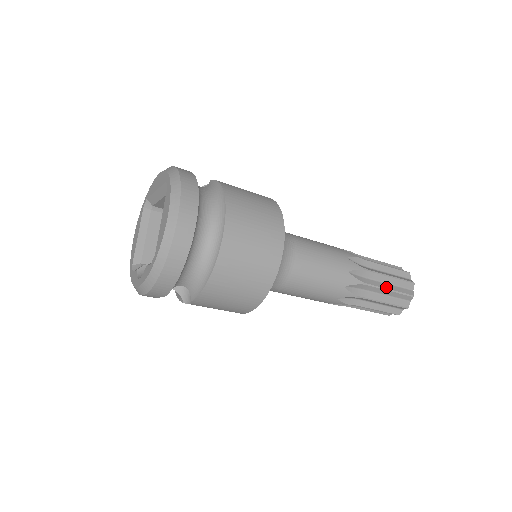
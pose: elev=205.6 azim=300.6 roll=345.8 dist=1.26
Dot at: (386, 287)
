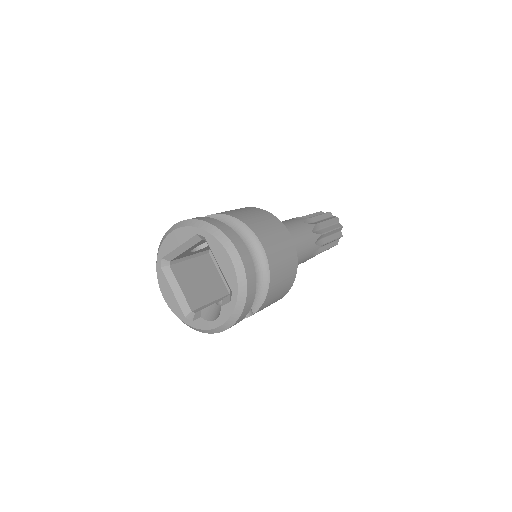
Dot at: (330, 229)
